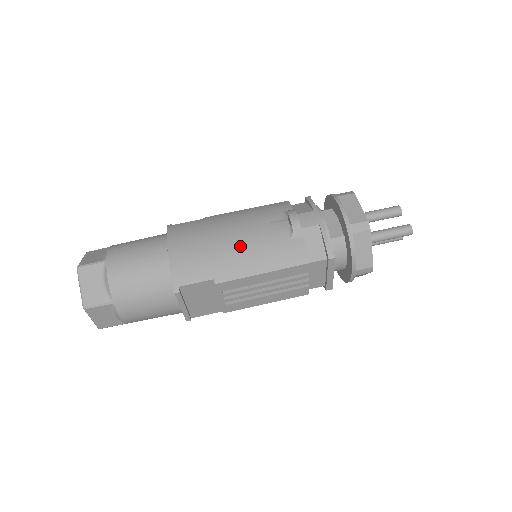
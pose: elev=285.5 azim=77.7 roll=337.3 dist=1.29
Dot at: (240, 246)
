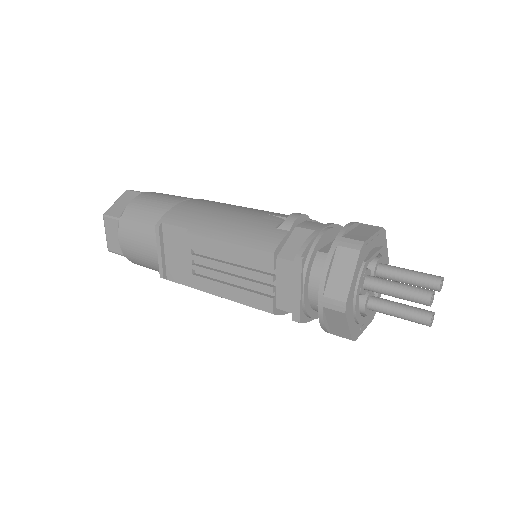
Dot at: (232, 217)
